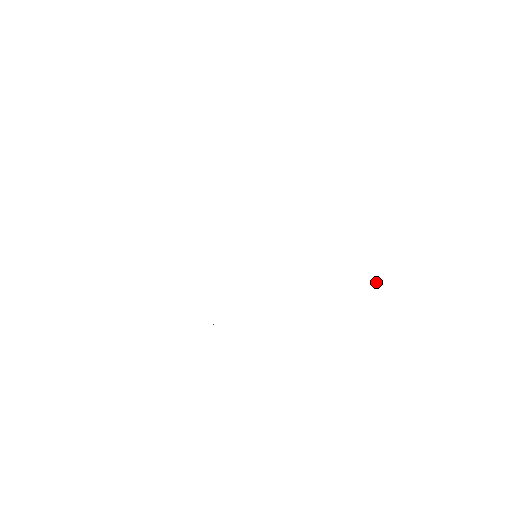
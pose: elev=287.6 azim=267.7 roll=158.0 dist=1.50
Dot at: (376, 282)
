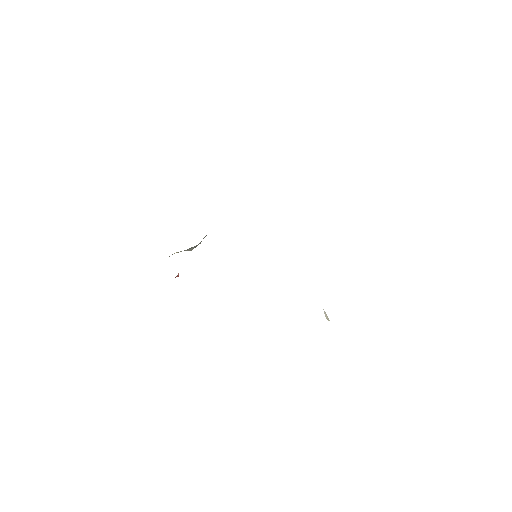
Dot at: (325, 312)
